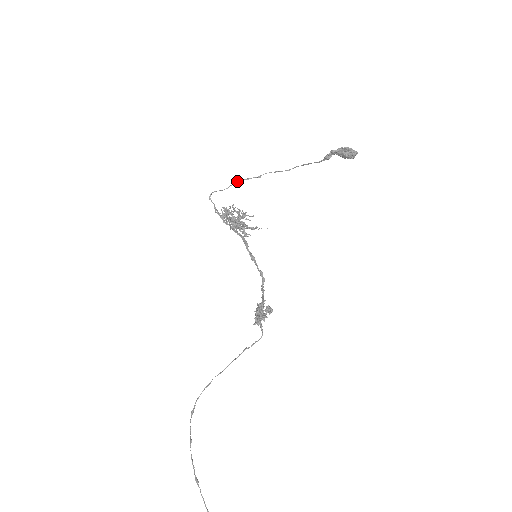
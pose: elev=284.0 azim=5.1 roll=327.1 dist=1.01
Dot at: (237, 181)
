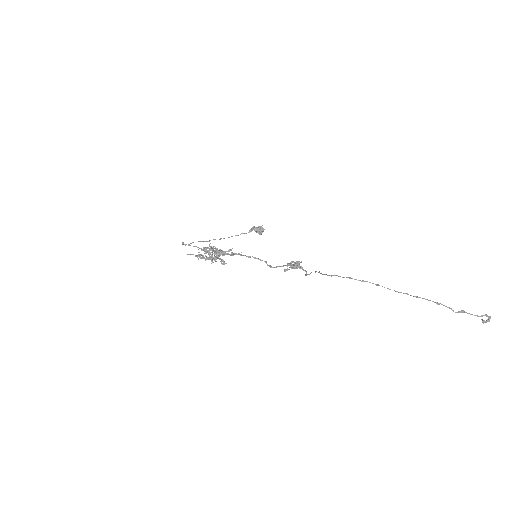
Dot at: occluded
